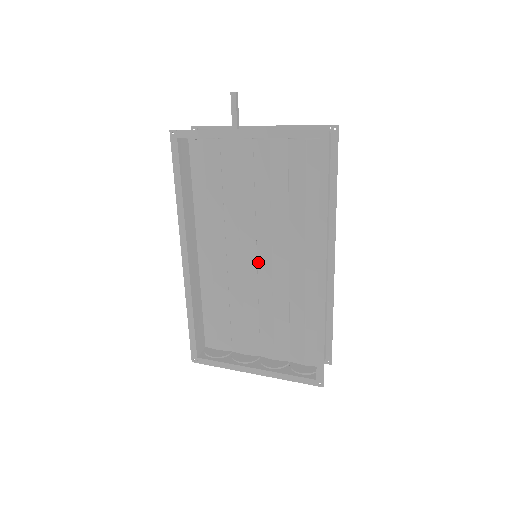
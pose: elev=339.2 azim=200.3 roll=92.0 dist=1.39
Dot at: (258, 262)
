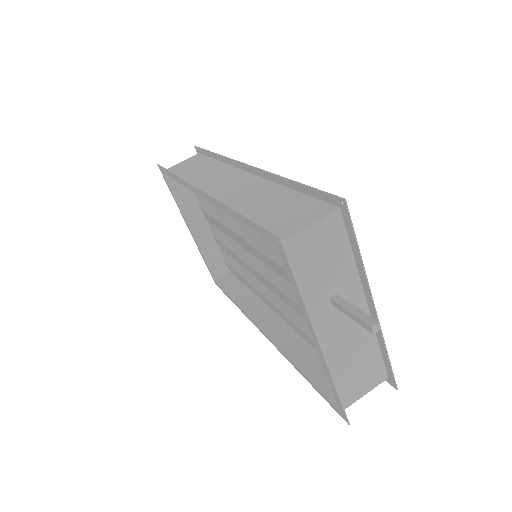
Dot at: (253, 256)
